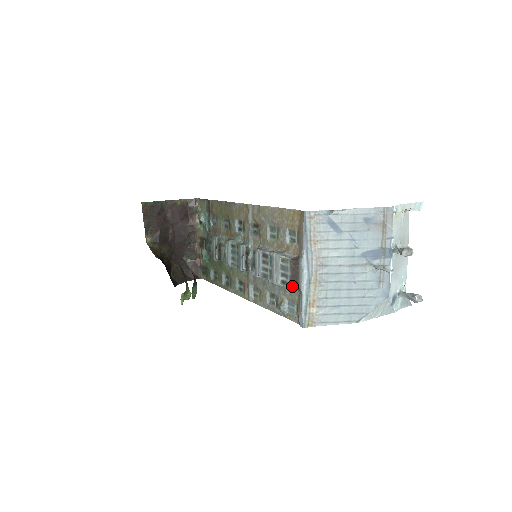
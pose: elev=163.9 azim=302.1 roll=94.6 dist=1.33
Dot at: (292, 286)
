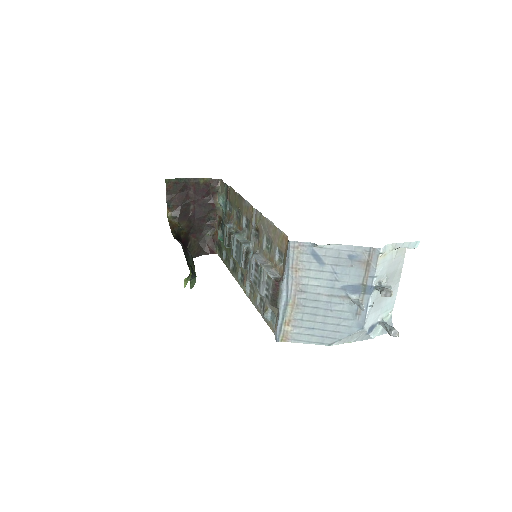
Dot at: (272, 303)
